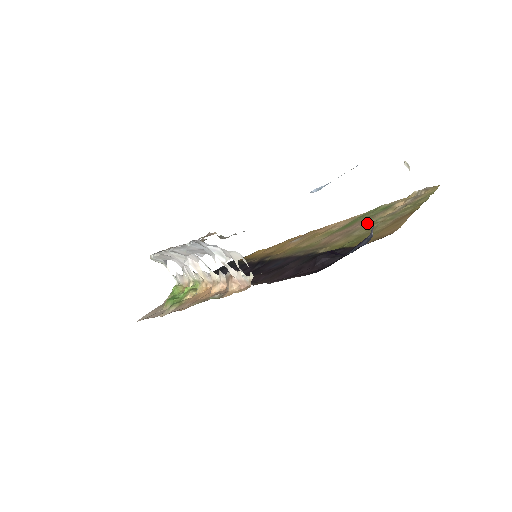
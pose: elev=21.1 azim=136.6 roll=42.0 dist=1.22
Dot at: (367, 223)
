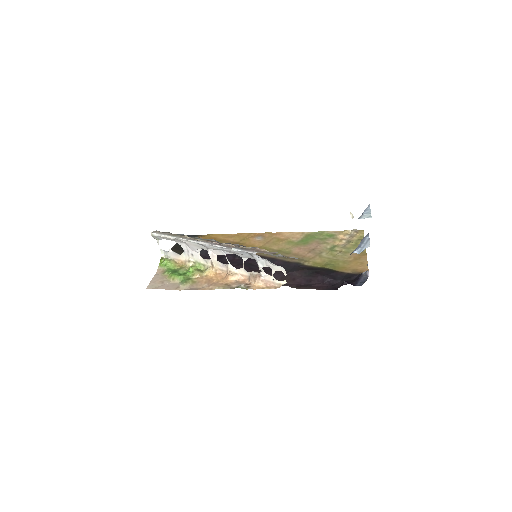
Dot at: (326, 247)
